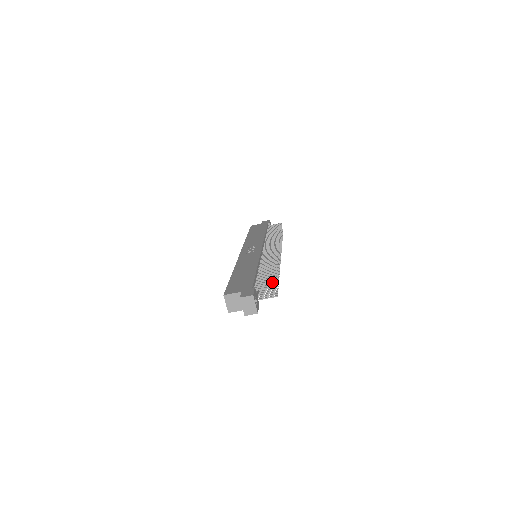
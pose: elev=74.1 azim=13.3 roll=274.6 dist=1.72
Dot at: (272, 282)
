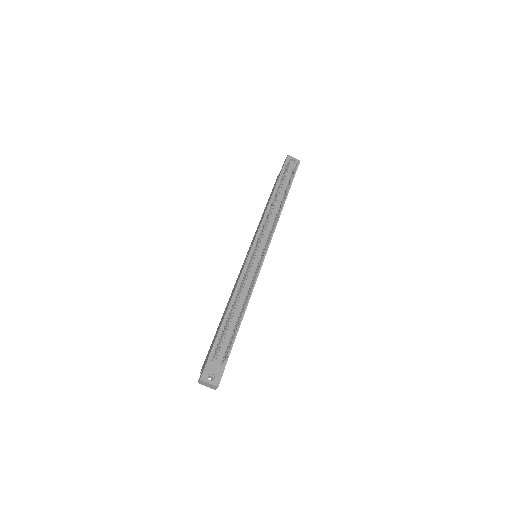
Dot at: (219, 343)
